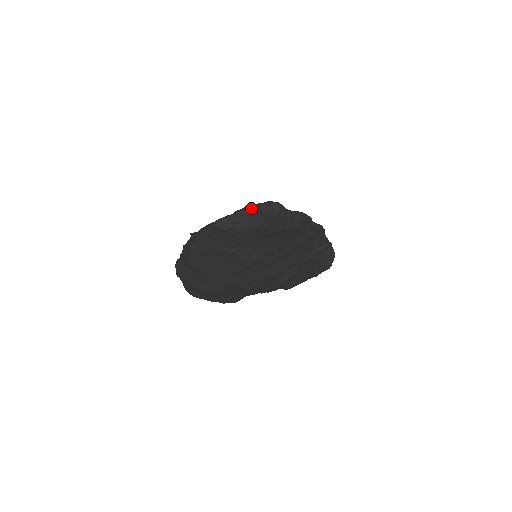
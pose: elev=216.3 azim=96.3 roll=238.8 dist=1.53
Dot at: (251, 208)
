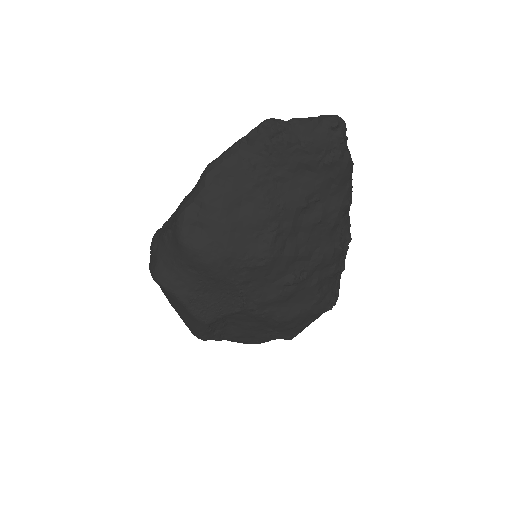
Dot at: (308, 118)
